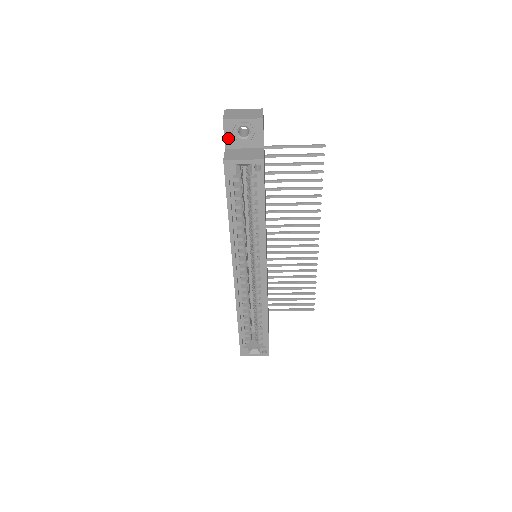
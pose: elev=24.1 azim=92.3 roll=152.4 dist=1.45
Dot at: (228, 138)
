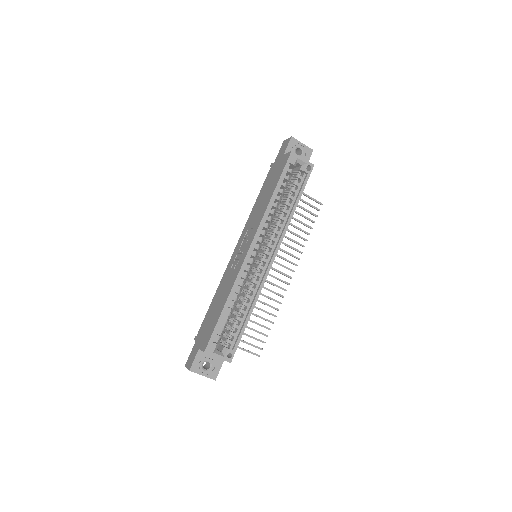
Dot at: (289, 149)
